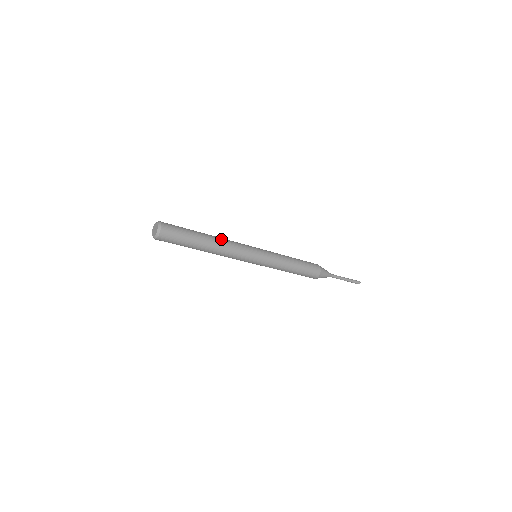
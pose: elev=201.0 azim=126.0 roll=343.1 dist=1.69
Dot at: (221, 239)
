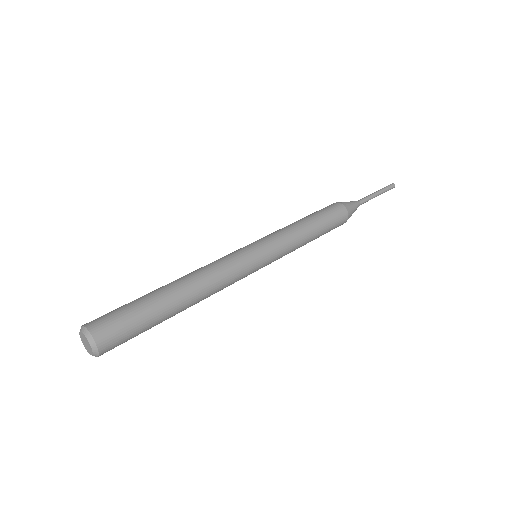
Dot at: (204, 289)
